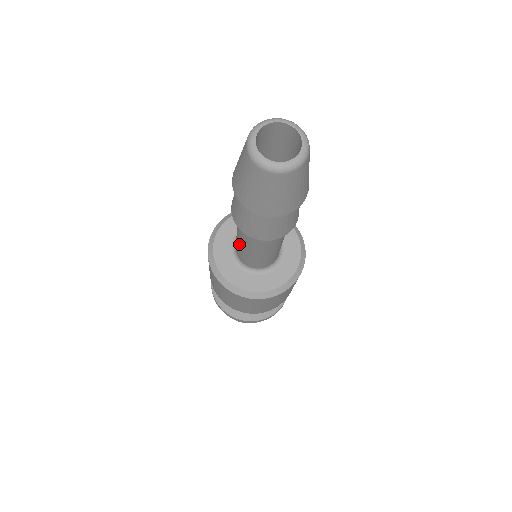
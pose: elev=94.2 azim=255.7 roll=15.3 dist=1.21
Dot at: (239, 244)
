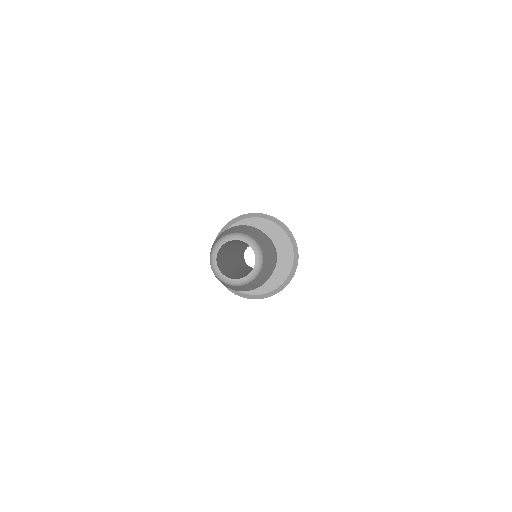
Dot at: occluded
